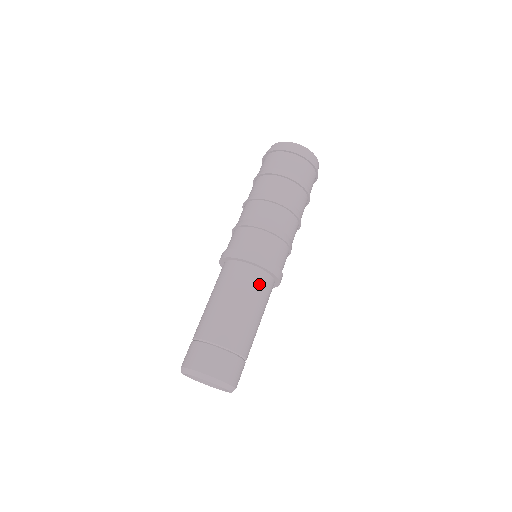
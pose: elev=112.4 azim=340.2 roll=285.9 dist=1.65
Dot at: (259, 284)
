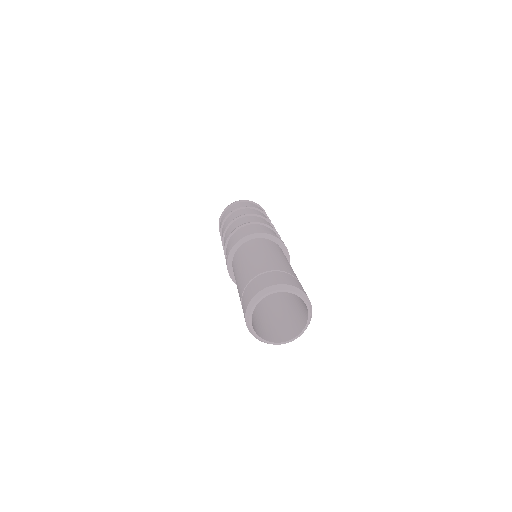
Dot at: (265, 243)
